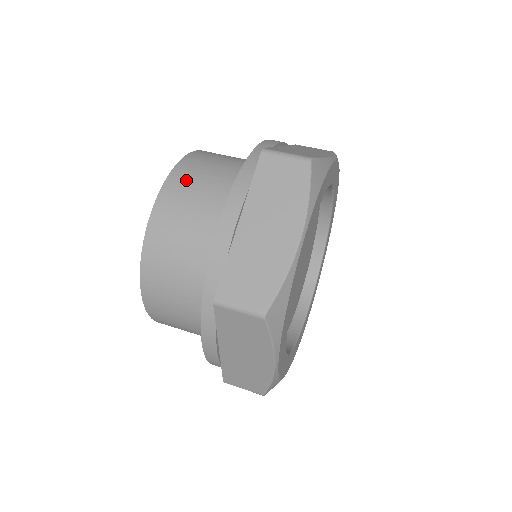
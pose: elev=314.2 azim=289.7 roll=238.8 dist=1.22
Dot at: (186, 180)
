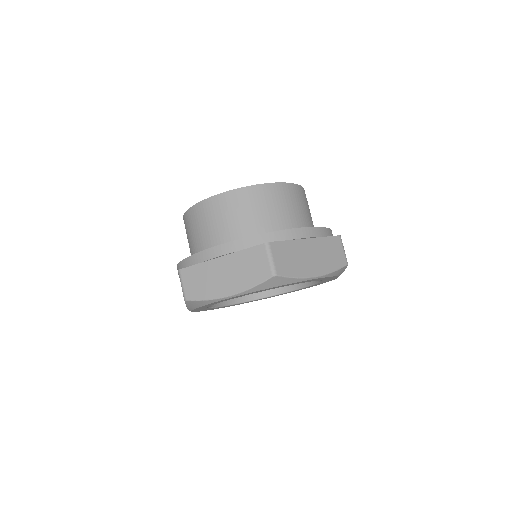
Dot at: (241, 201)
